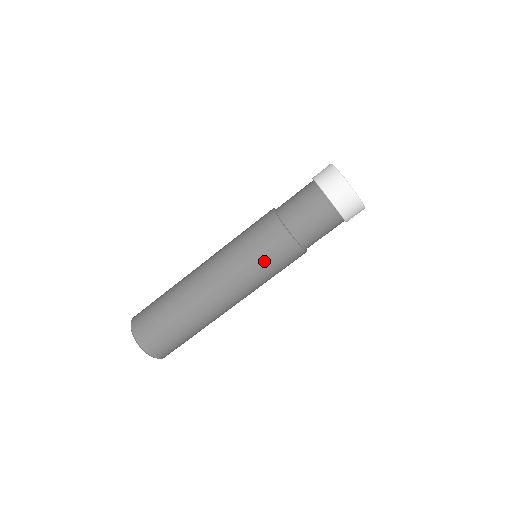
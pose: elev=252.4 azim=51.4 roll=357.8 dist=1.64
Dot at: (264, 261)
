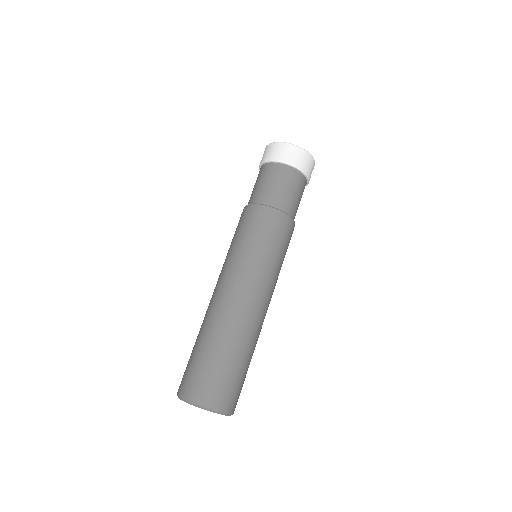
Dot at: (256, 240)
